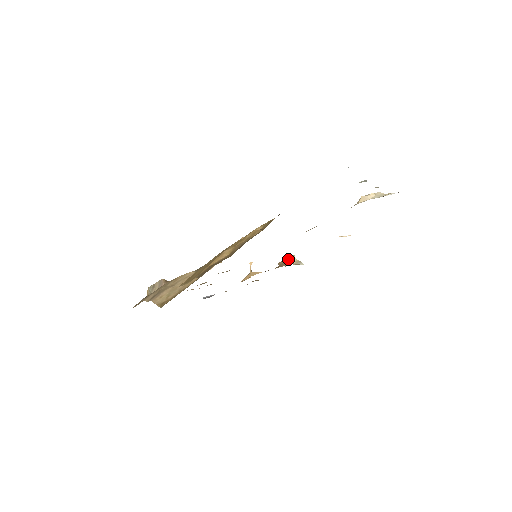
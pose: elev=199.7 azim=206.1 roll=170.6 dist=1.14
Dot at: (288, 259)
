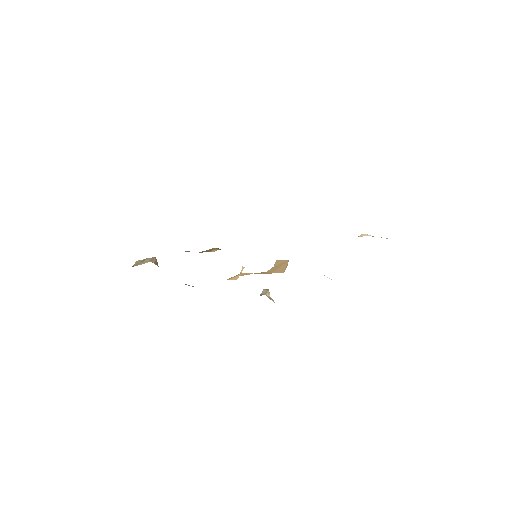
Dot at: (285, 262)
